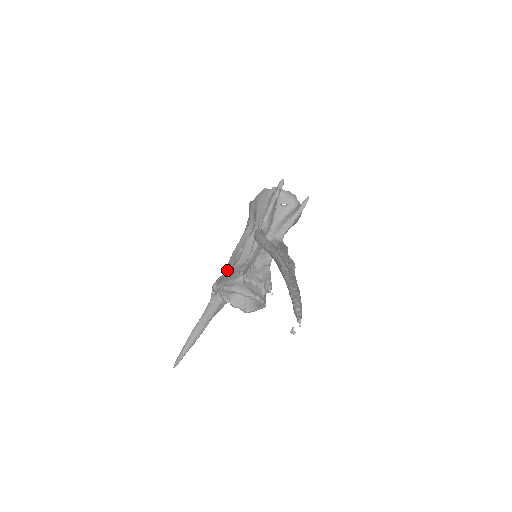
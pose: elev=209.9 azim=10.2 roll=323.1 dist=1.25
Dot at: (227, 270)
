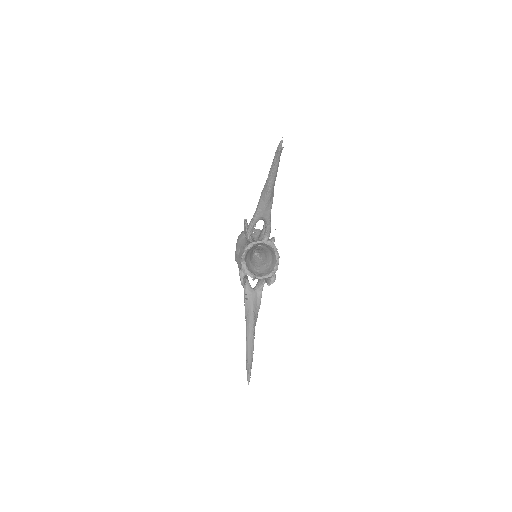
Dot at: occluded
